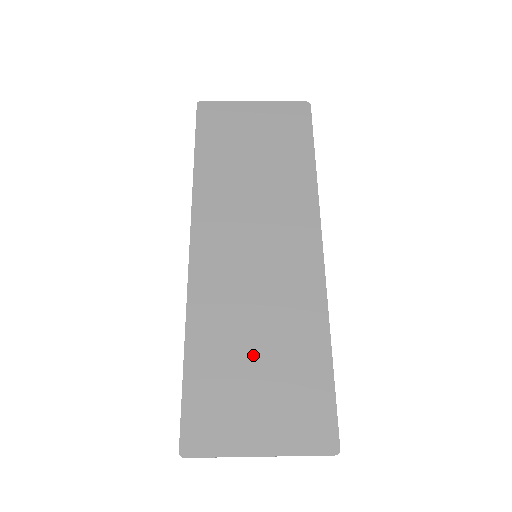
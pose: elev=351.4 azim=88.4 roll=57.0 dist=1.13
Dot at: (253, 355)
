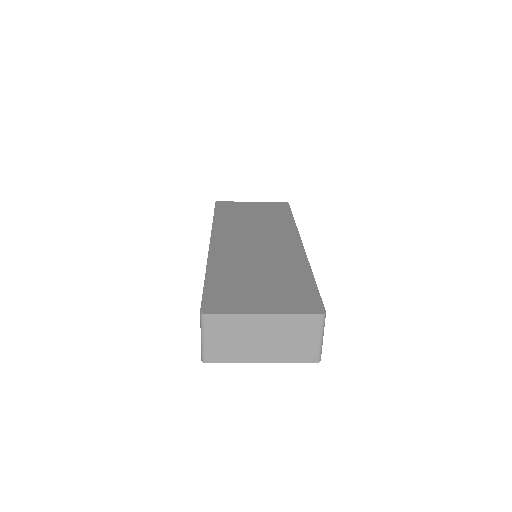
Dot at: (256, 277)
